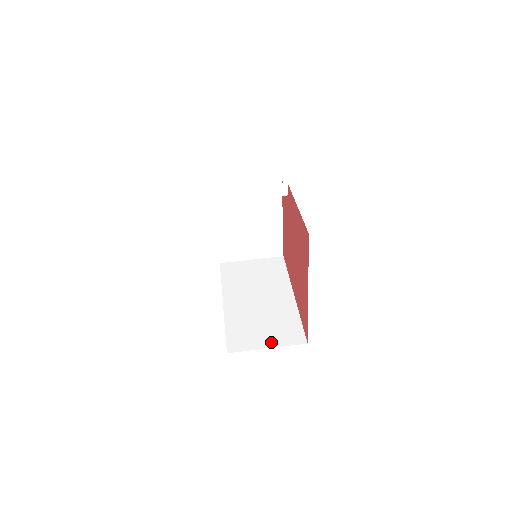
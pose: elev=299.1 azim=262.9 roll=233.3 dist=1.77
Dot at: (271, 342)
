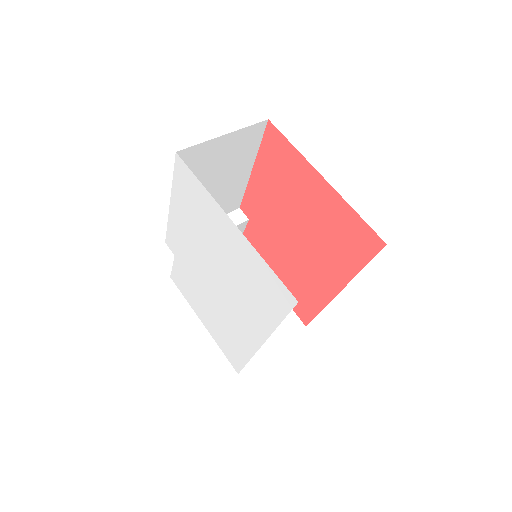
Dot at: occluded
